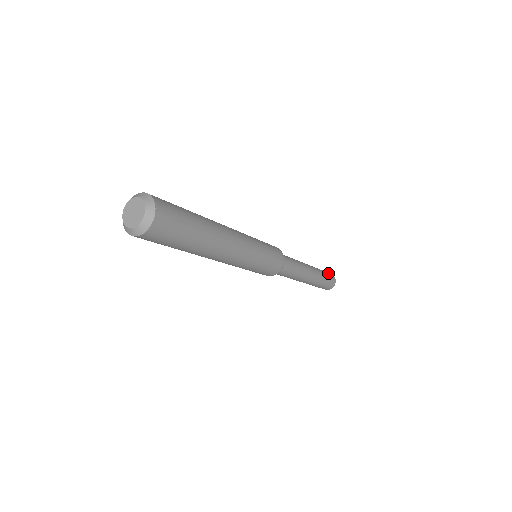
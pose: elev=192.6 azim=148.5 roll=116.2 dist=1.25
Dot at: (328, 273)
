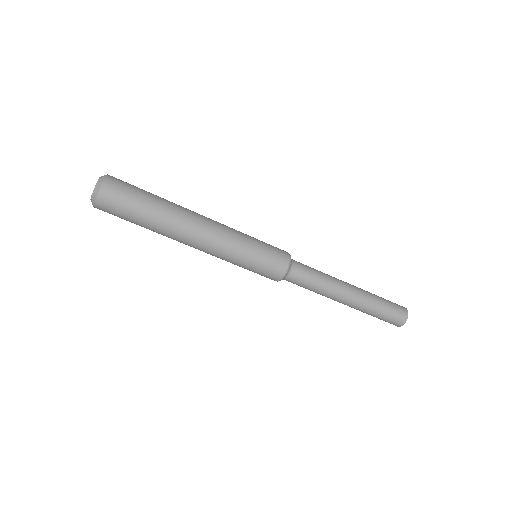
Dot at: occluded
